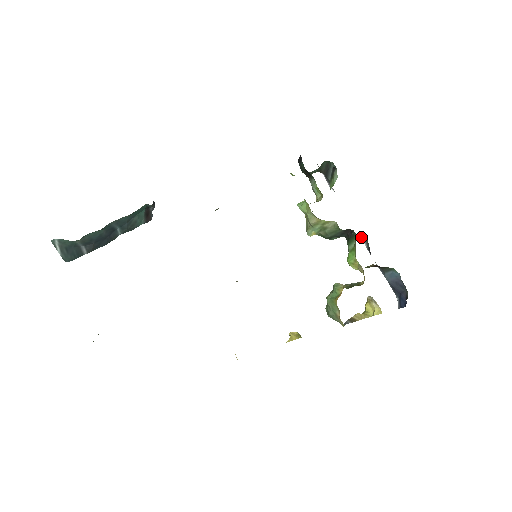
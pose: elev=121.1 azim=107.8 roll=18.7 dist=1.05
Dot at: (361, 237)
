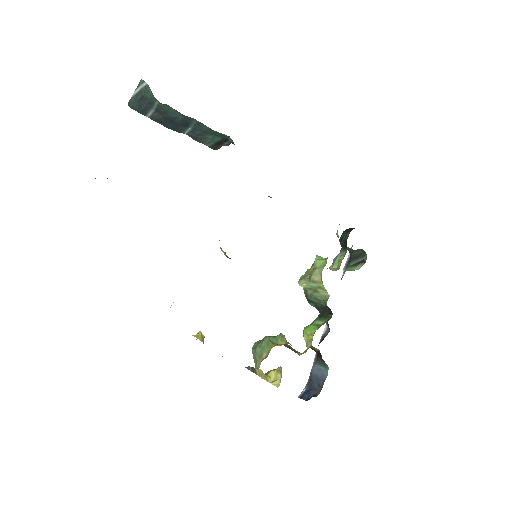
Dot at: (327, 323)
